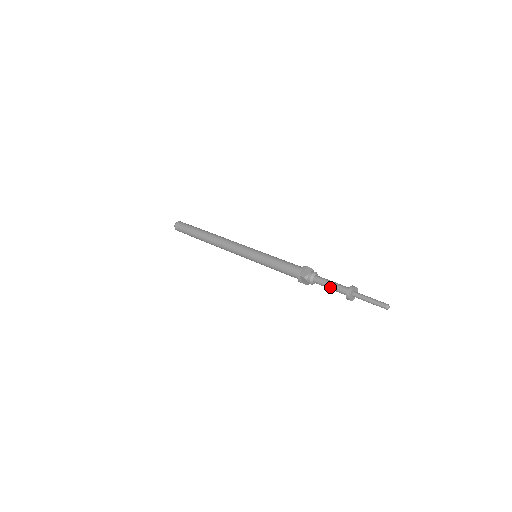
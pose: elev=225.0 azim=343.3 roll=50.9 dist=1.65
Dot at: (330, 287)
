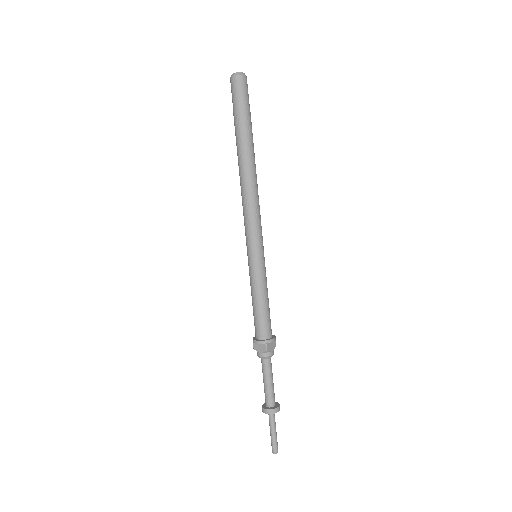
Dot at: (263, 381)
